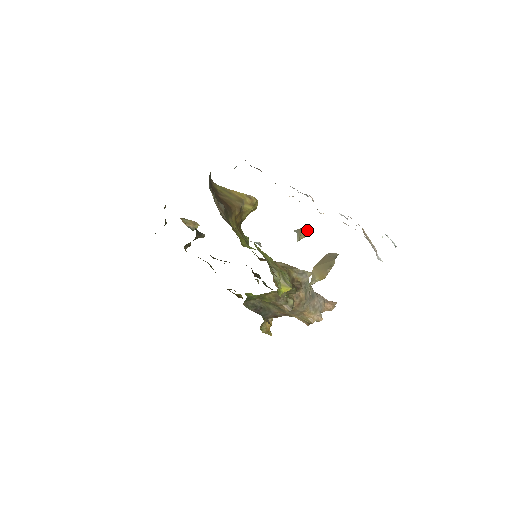
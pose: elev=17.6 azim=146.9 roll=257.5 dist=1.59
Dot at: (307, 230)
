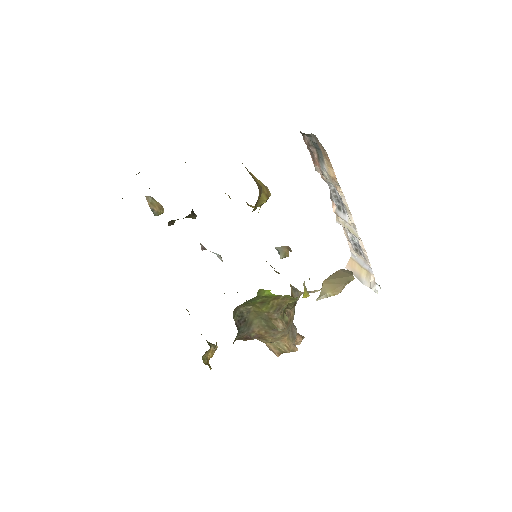
Dot at: (290, 250)
